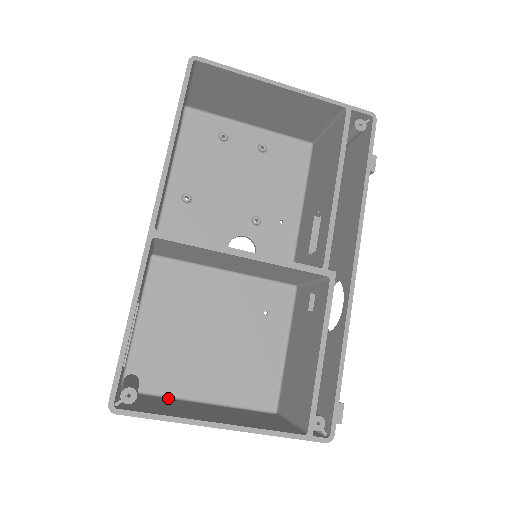
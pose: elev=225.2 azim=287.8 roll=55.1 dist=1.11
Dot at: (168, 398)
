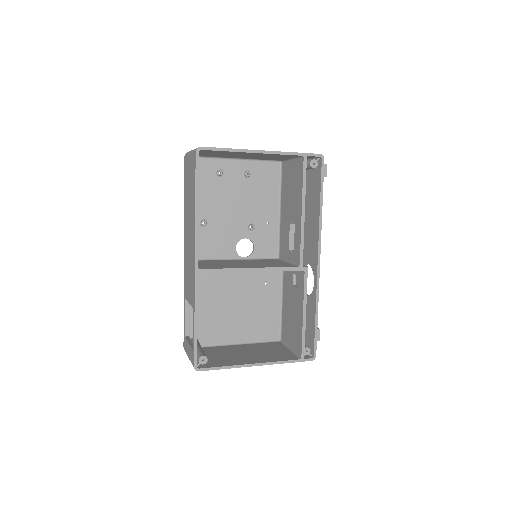
Dot at: (217, 346)
